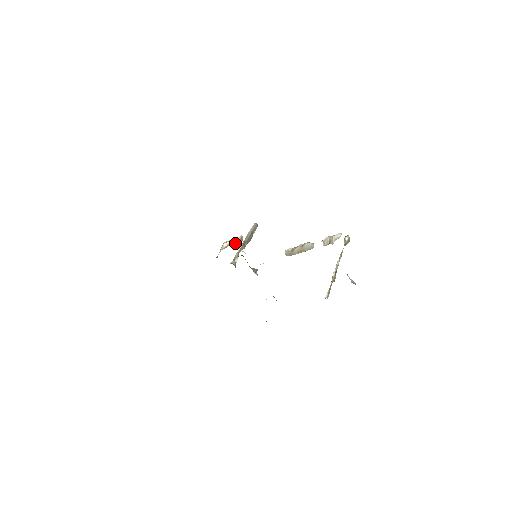
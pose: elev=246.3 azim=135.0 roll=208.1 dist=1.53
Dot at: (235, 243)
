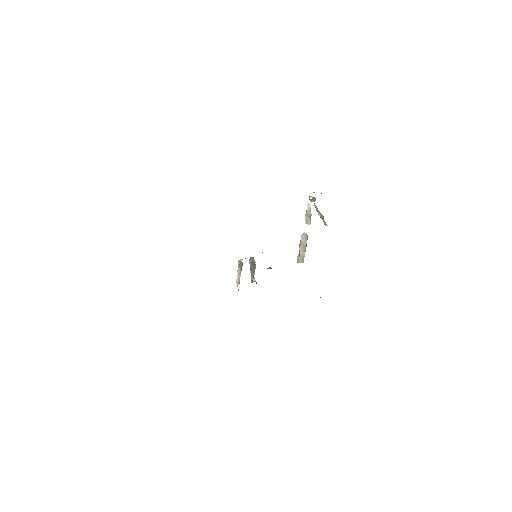
Dot at: (240, 269)
